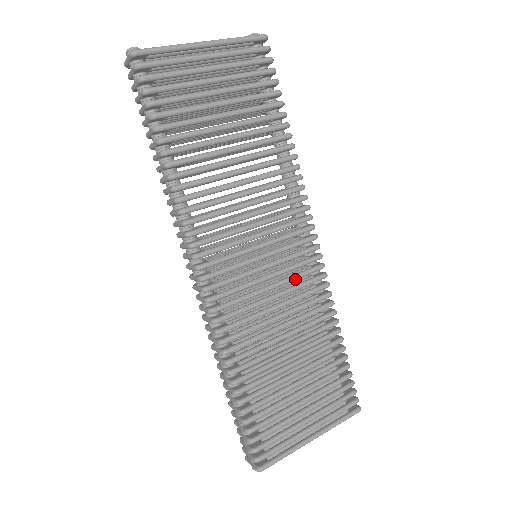
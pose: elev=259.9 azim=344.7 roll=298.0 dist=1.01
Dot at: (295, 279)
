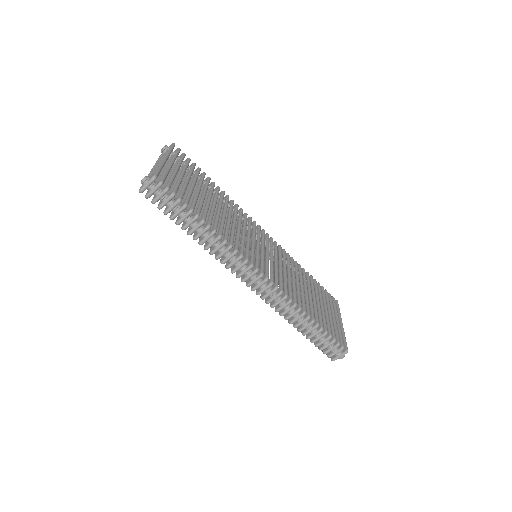
Dot at: (277, 254)
